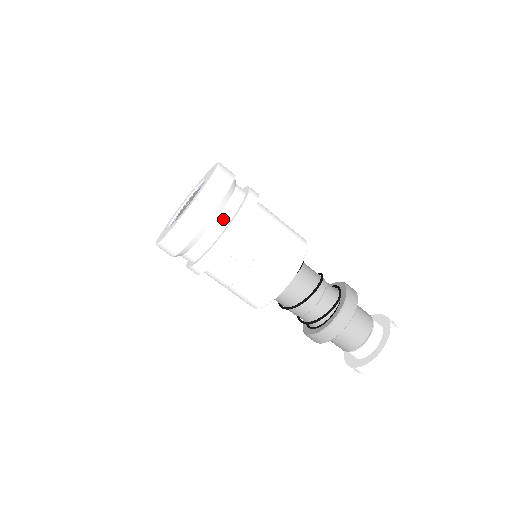
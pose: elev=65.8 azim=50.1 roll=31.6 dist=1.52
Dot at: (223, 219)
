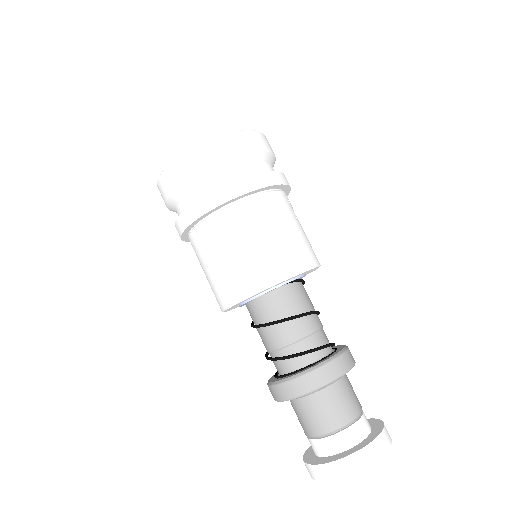
Dot at: occluded
